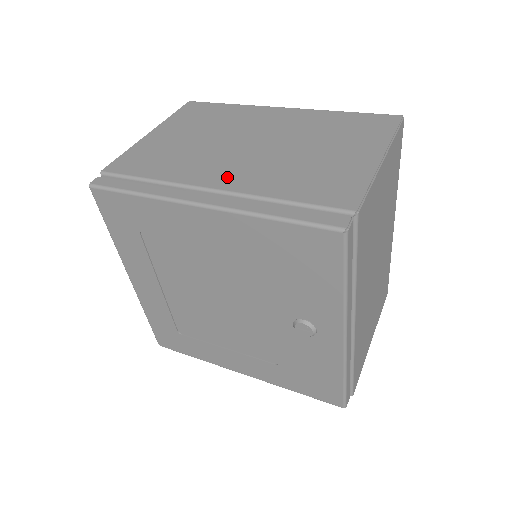
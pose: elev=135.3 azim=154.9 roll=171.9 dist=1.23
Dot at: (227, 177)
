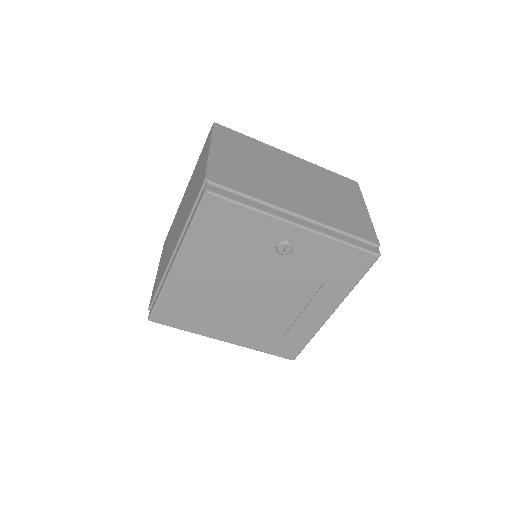
Dot at: (175, 241)
